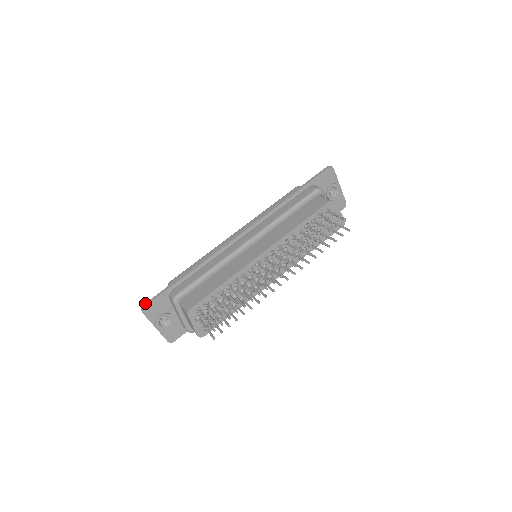
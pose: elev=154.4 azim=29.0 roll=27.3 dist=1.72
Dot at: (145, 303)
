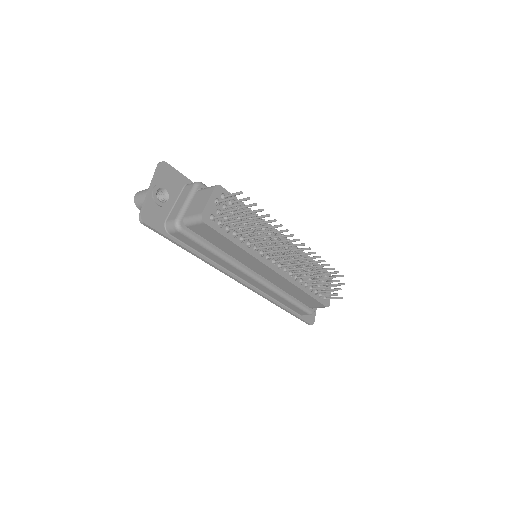
Dot at: (167, 164)
